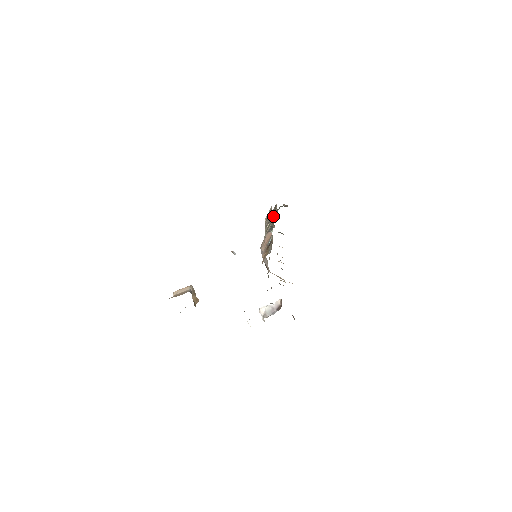
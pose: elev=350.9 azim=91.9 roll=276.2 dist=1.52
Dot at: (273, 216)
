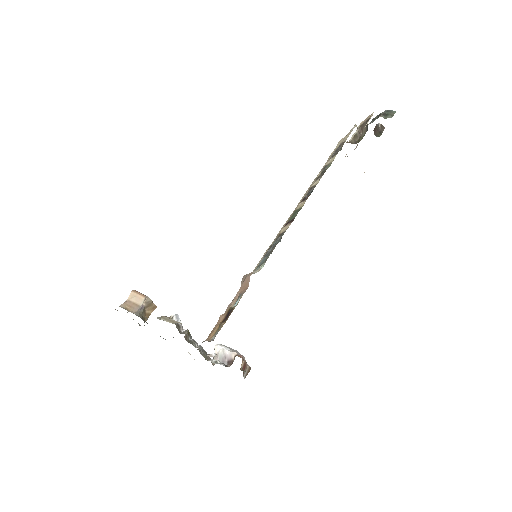
Dot at: (360, 131)
